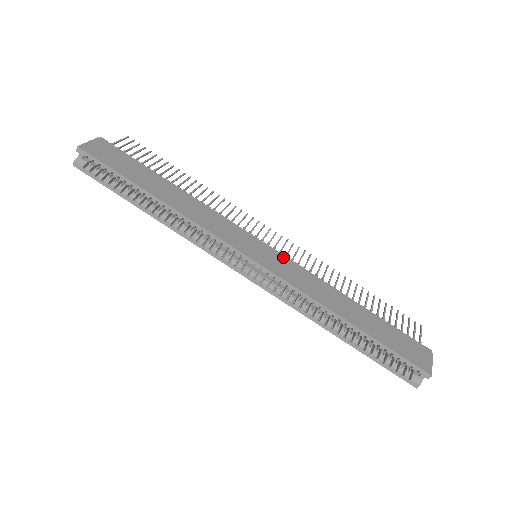
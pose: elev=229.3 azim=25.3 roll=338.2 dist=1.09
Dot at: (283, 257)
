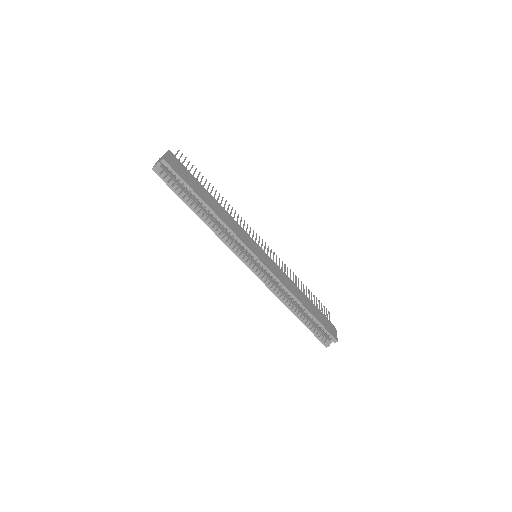
Dot at: (271, 259)
